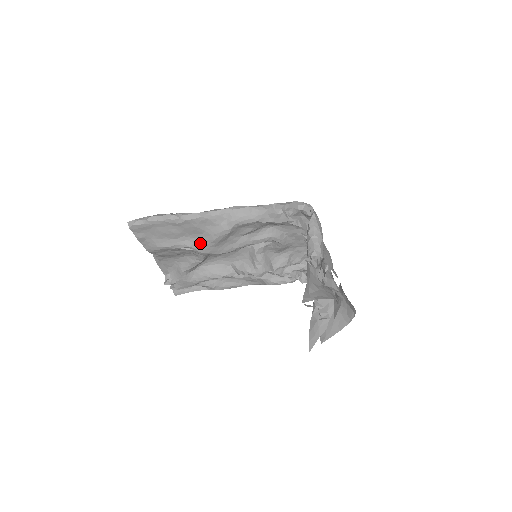
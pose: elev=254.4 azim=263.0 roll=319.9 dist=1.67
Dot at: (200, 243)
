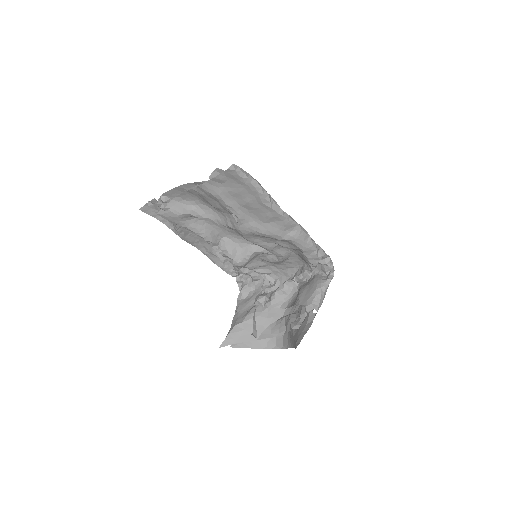
Dot at: (250, 224)
